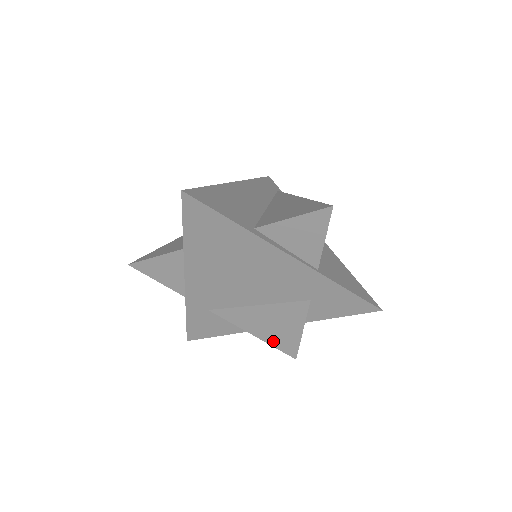
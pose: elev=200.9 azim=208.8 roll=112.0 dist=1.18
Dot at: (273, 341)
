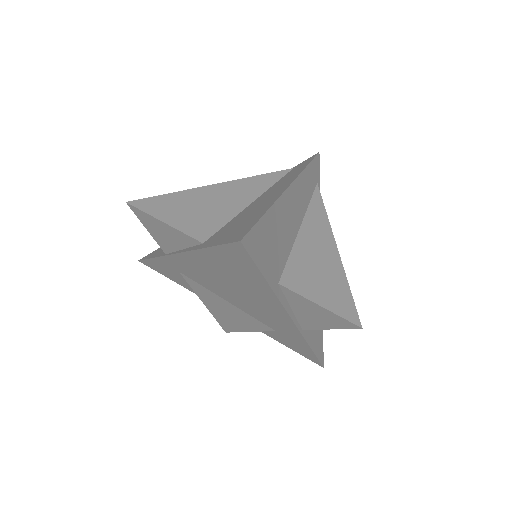
Dot at: (218, 317)
